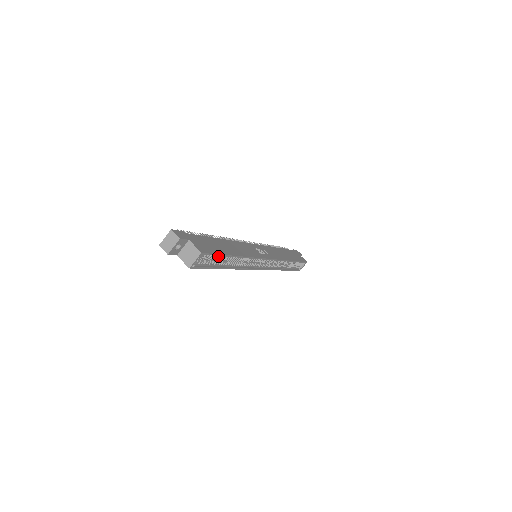
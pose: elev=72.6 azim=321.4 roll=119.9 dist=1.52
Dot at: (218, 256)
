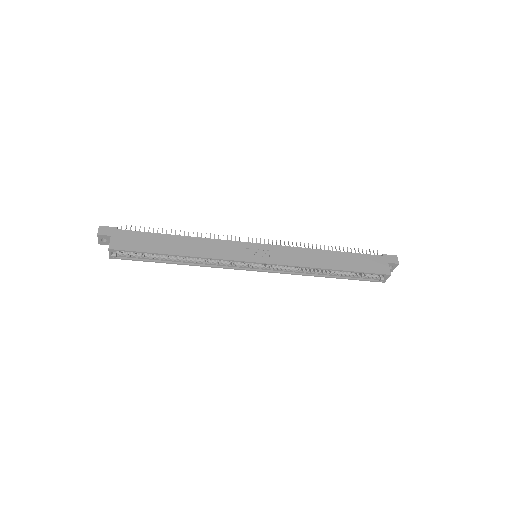
Dot at: (147, 252)
